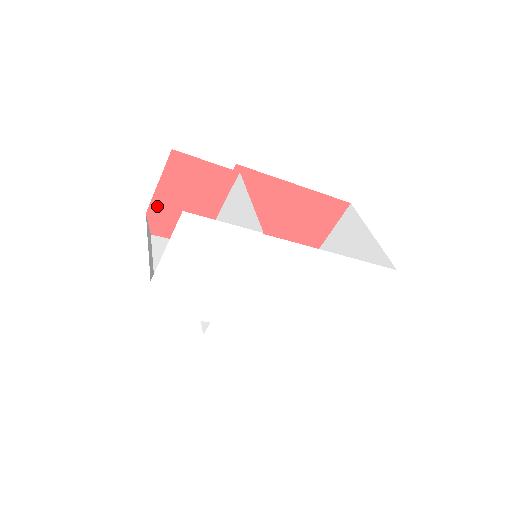
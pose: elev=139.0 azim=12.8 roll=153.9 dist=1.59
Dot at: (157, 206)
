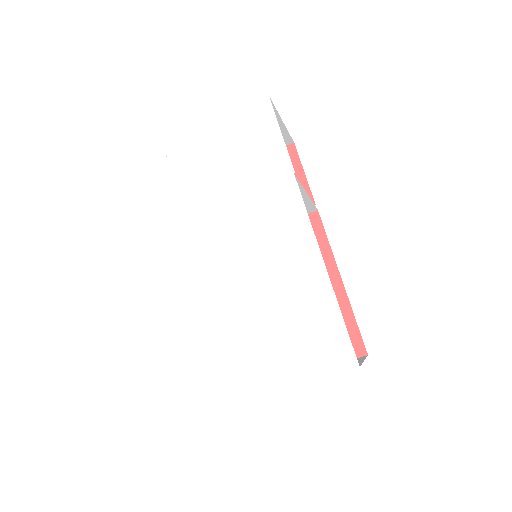
Dot at: occluded
